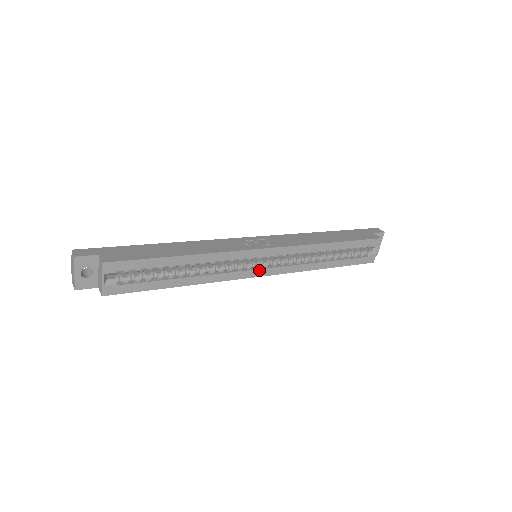
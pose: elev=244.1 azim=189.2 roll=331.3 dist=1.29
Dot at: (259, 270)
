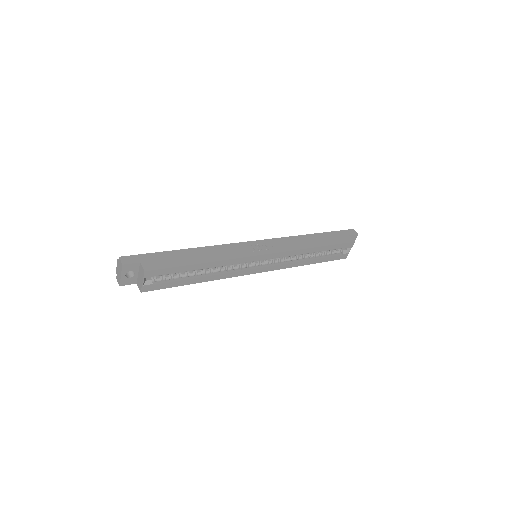
Dot at: (258, 269)
